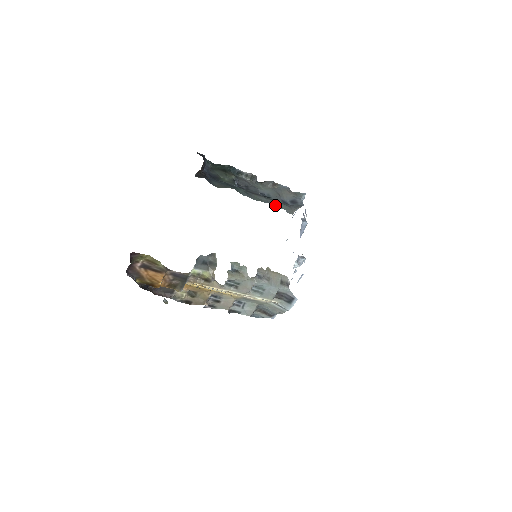
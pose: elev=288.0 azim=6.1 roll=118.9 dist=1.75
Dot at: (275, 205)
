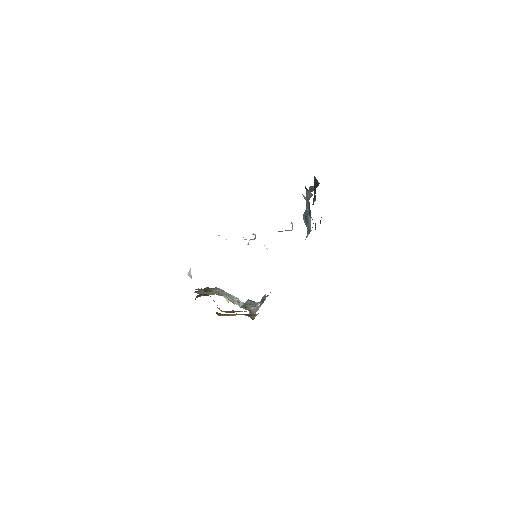
Dot at: occluded
